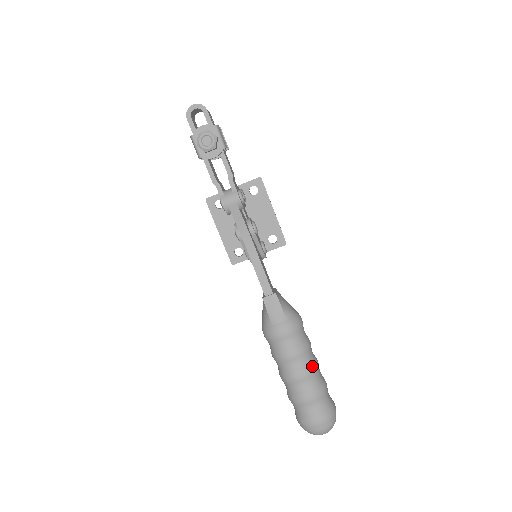
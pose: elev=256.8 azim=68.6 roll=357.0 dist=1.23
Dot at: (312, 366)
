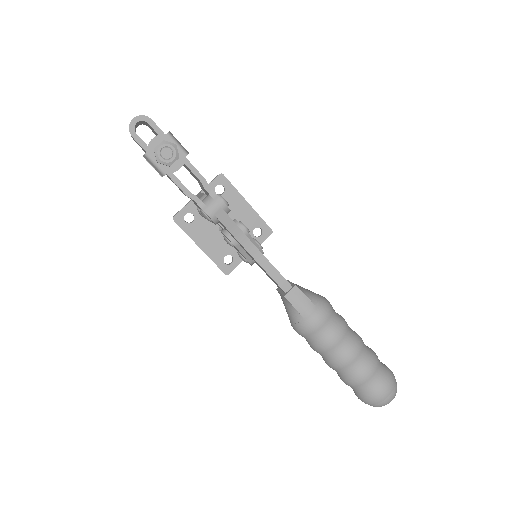
Dot at: (357, 341)
